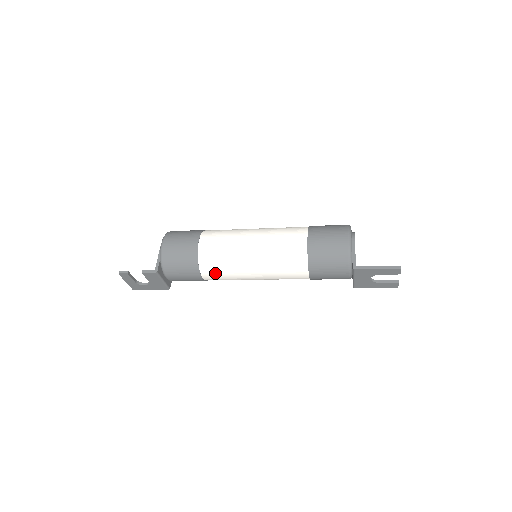
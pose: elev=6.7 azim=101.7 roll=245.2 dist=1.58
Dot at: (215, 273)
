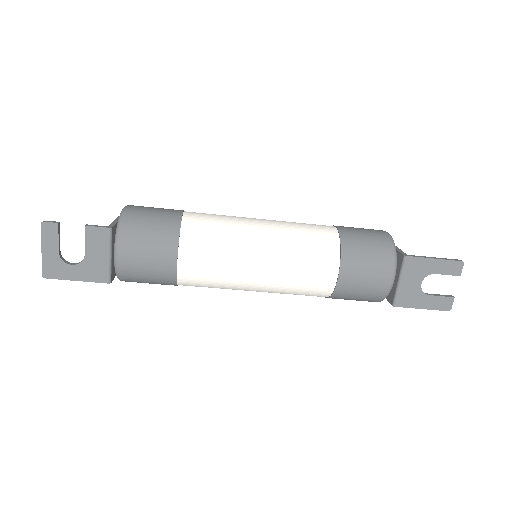
Dot at: (201, 252)
